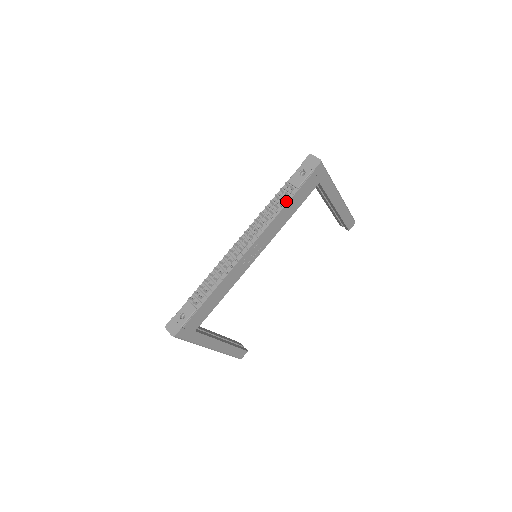
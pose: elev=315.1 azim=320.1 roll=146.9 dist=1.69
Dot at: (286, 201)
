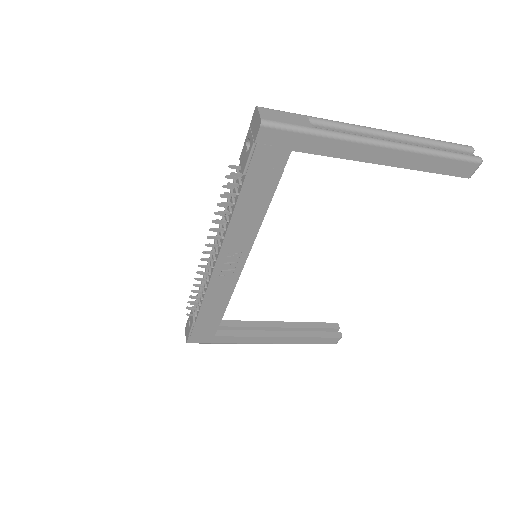
Dot at: (237, 195)
